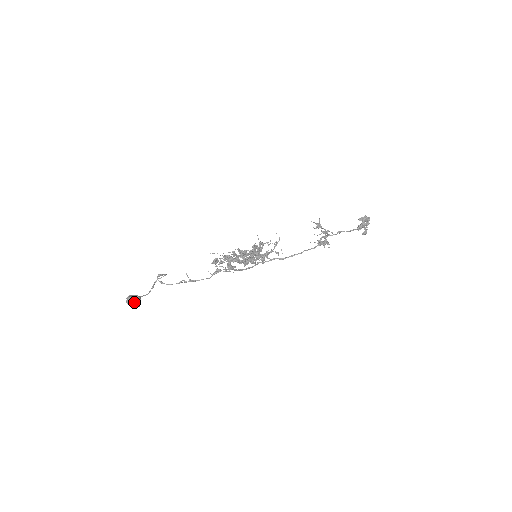
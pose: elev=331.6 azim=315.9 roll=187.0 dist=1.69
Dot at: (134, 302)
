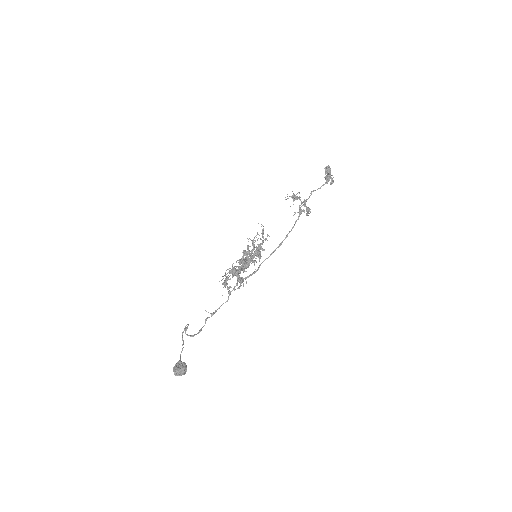
Dot at: (184, 371)
